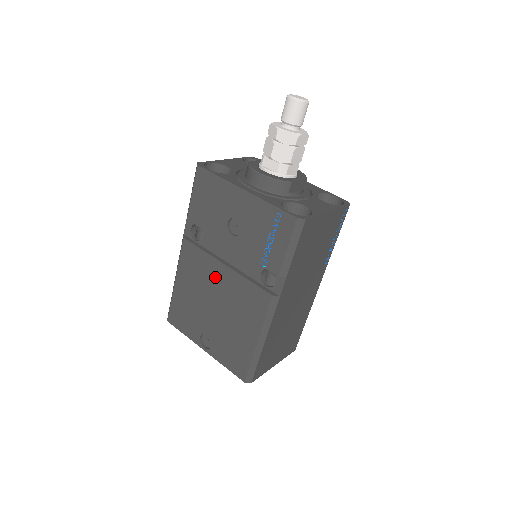
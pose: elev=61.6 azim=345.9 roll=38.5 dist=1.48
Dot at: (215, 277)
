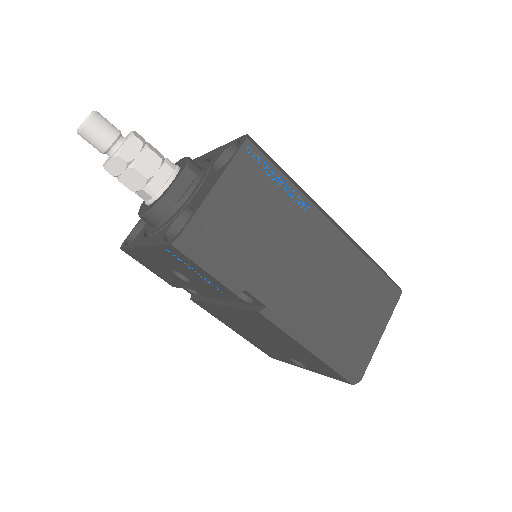
Dot at: (232, 317)
